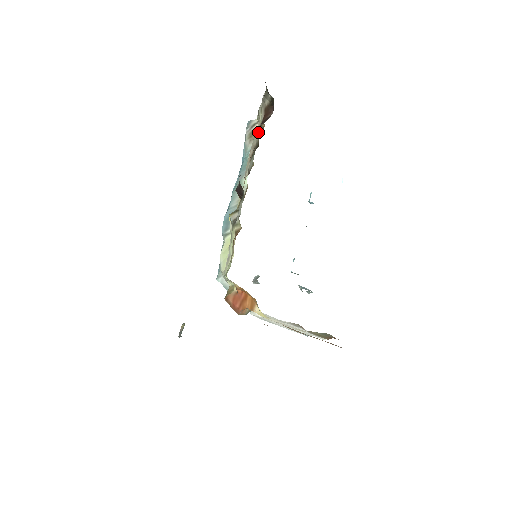
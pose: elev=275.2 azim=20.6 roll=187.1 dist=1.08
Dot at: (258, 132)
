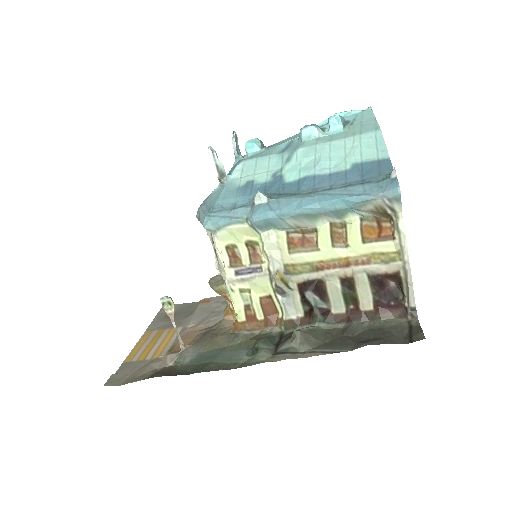
Dot at: (368, 290)
